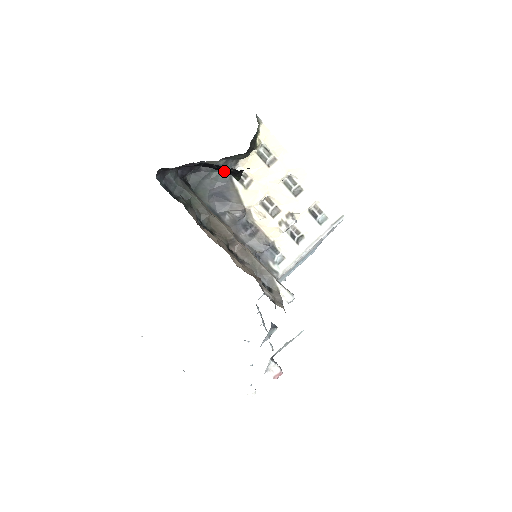
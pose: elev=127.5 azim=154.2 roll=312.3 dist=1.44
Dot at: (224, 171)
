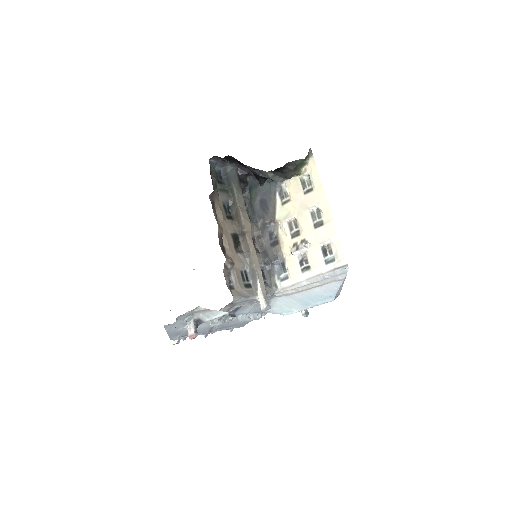
Dot at: (273, 184)
